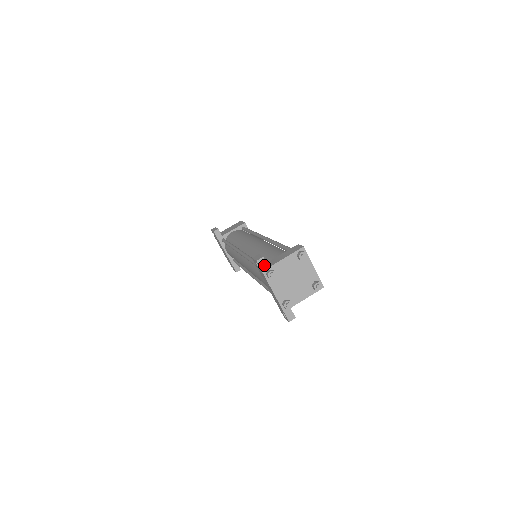
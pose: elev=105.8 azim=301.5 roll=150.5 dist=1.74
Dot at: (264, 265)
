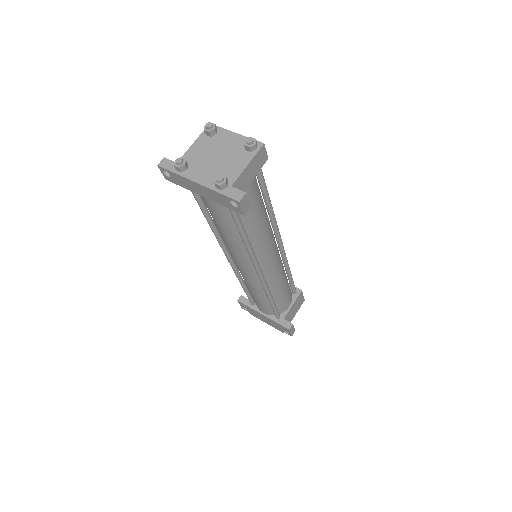
Dot at: (169, 164)
